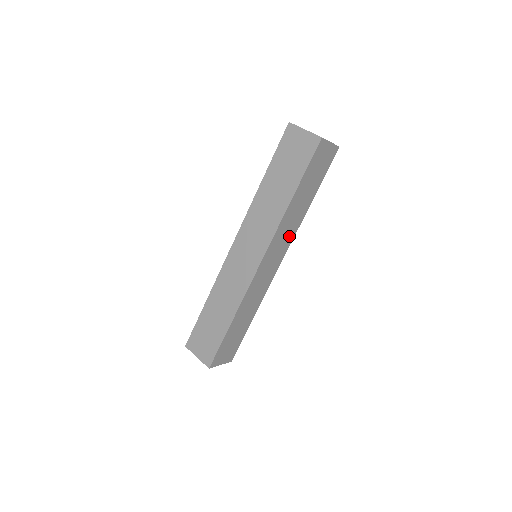
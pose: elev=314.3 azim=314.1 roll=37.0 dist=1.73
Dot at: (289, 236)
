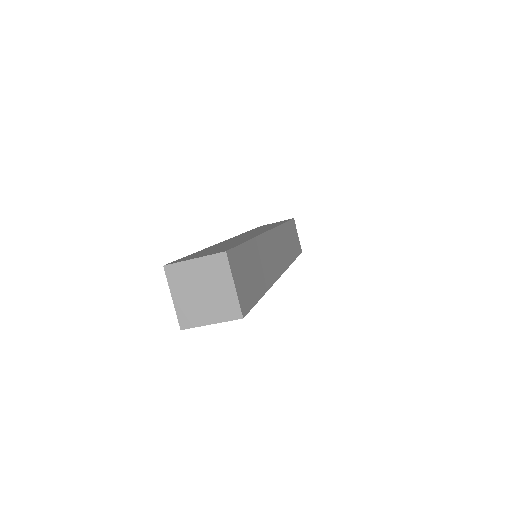
Dot at: occluded
